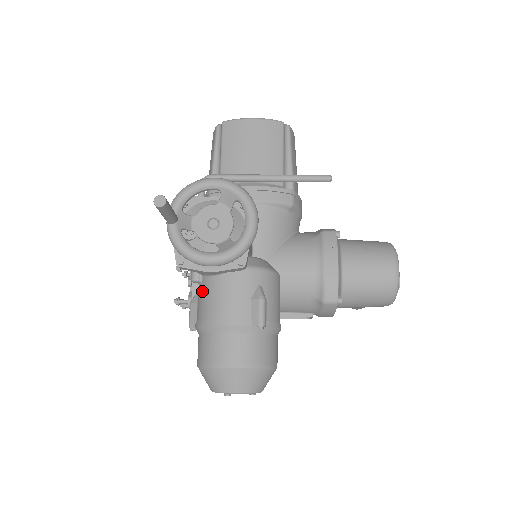
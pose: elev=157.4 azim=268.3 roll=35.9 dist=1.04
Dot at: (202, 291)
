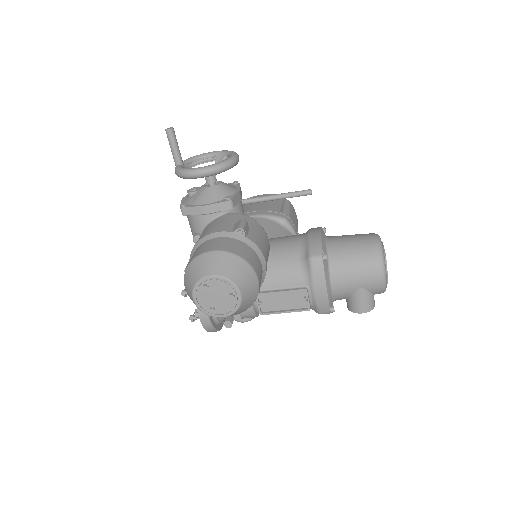
Dot at: occluded
